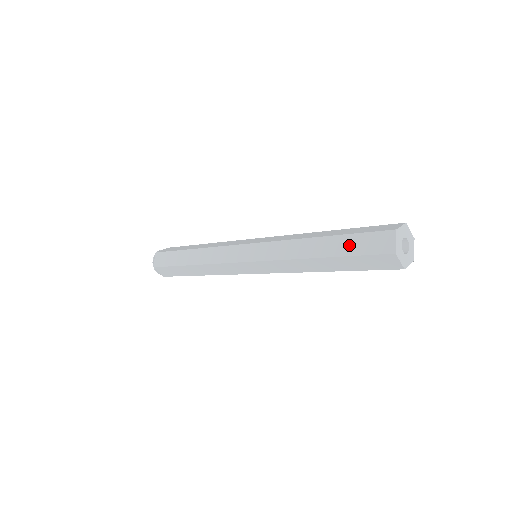
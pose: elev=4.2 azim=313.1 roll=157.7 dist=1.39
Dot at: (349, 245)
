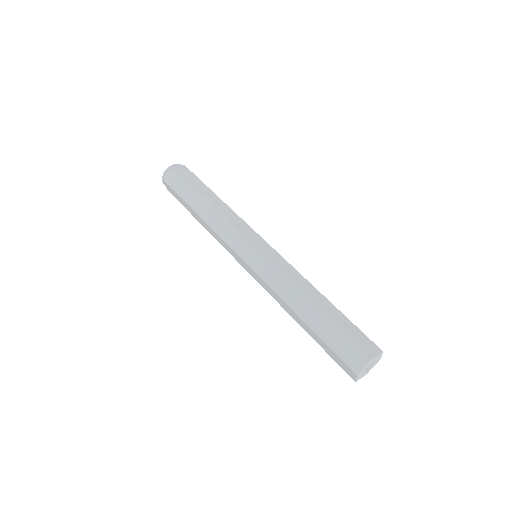
Dot at: (331, 335)
